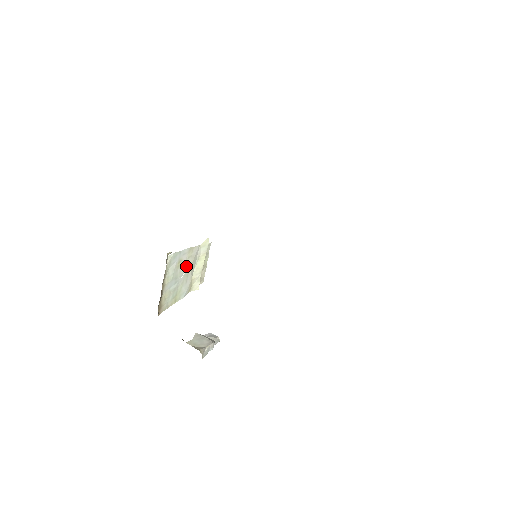
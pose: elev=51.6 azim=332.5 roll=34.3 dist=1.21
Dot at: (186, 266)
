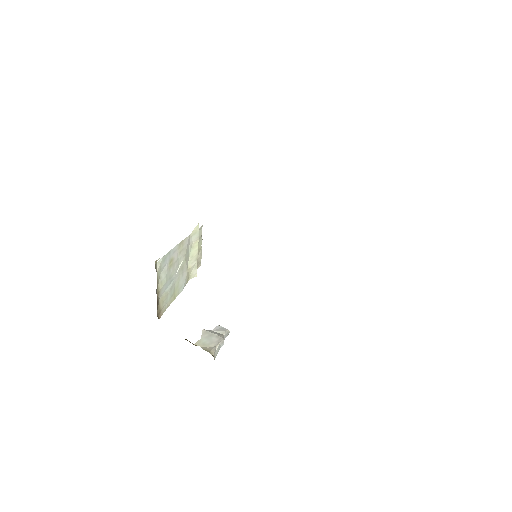
Dot at: (179, 261)
